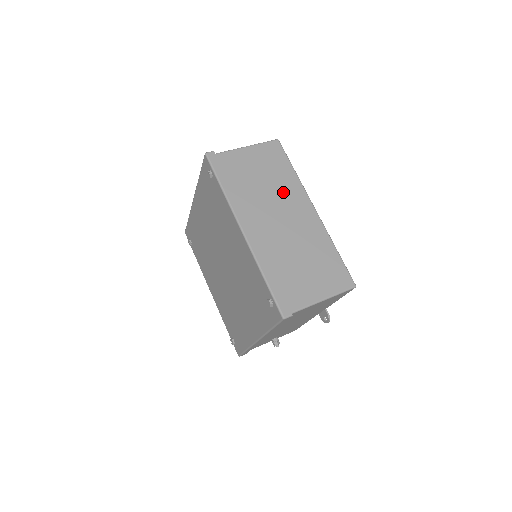
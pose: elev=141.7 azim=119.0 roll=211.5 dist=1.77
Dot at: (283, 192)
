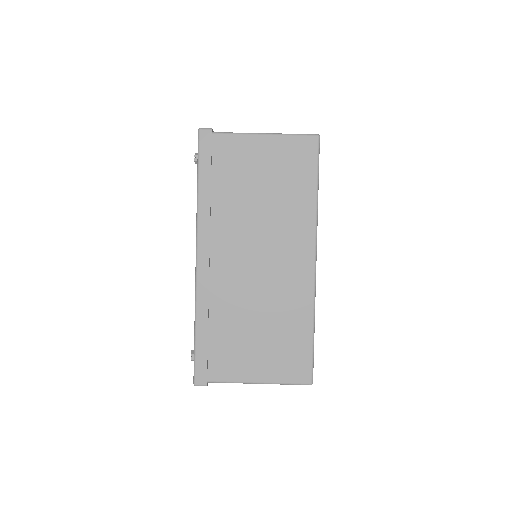
Dot at: (282, 221)
